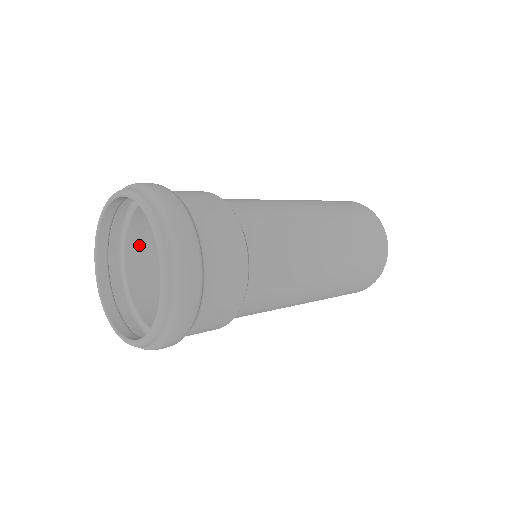
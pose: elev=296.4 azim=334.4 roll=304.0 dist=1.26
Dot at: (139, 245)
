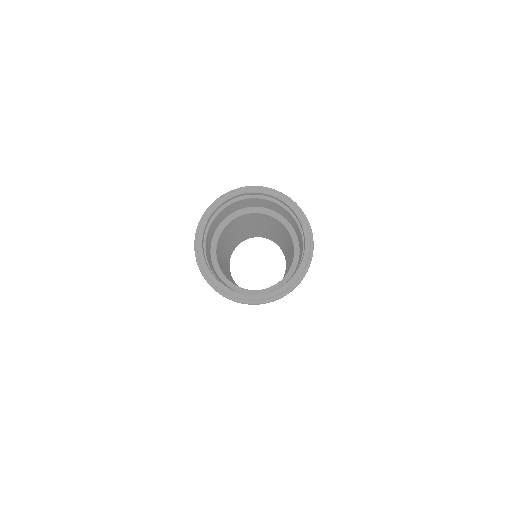
Dot at: (212, 270)
